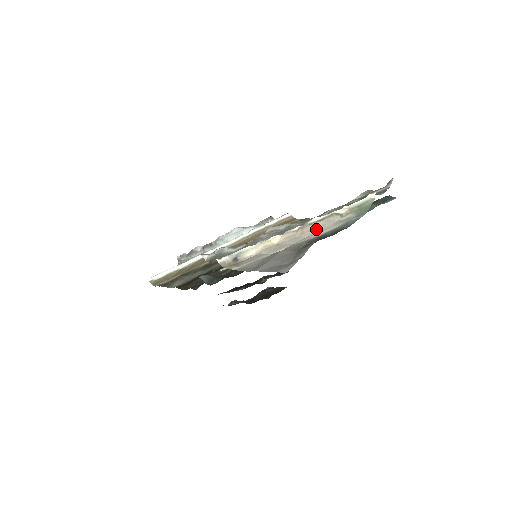
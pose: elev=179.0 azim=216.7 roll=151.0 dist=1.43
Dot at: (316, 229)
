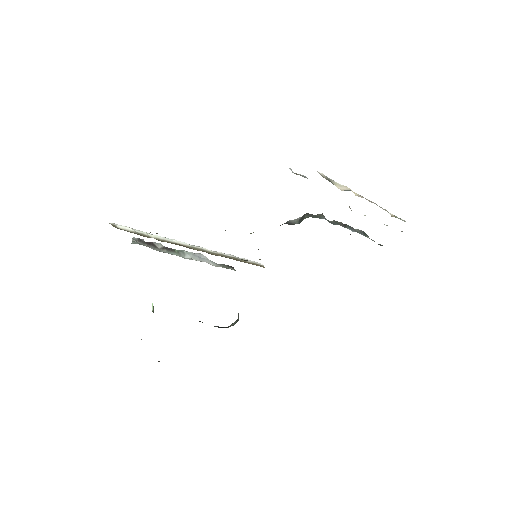
Dot at: occluded
